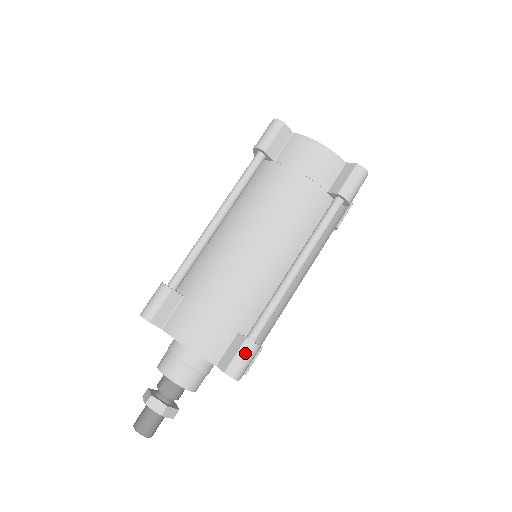
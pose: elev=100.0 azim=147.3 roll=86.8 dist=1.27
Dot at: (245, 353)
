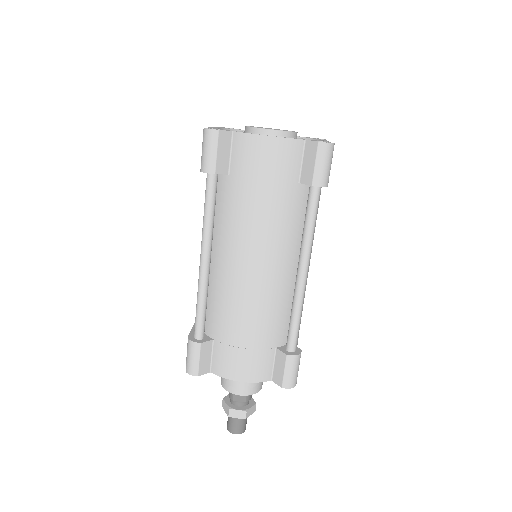
Dot at: (292, 367)
